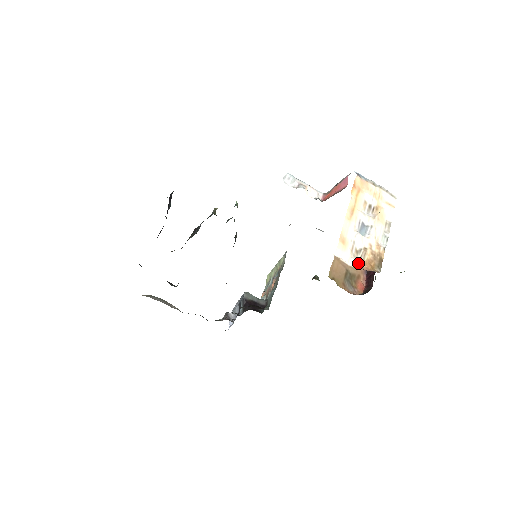
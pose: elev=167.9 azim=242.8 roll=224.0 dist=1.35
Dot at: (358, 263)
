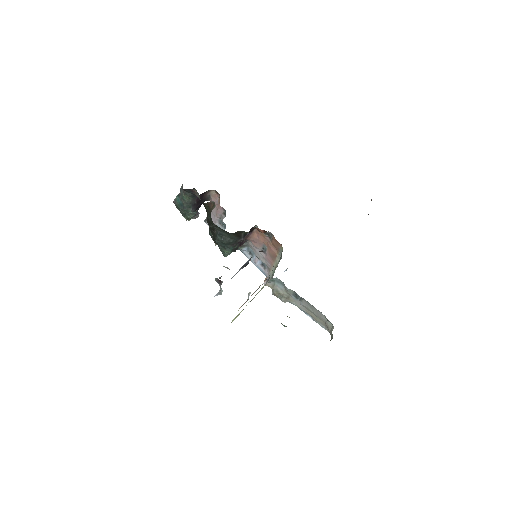
Dot at: occluded
